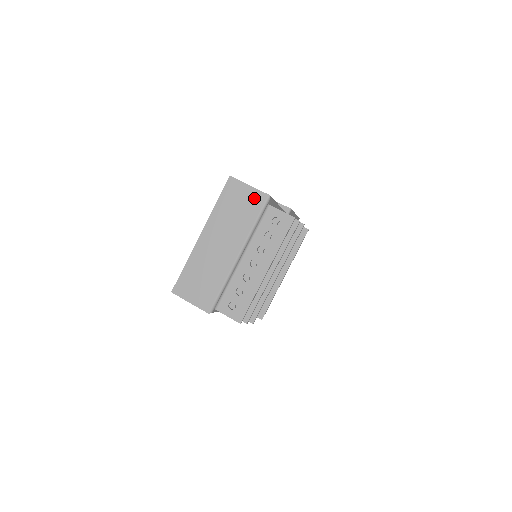
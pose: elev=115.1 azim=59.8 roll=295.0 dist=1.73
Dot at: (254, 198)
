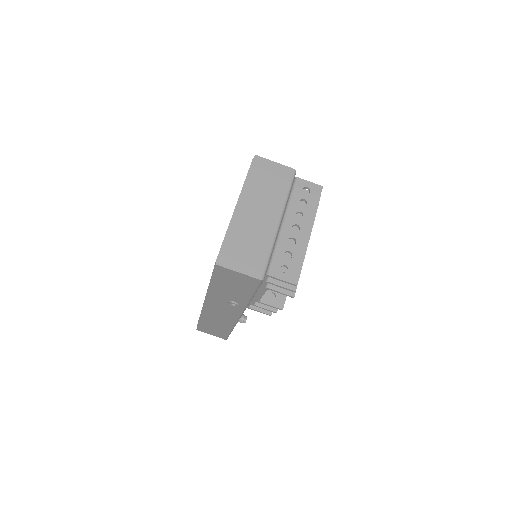
Dot at: (282, 172)
